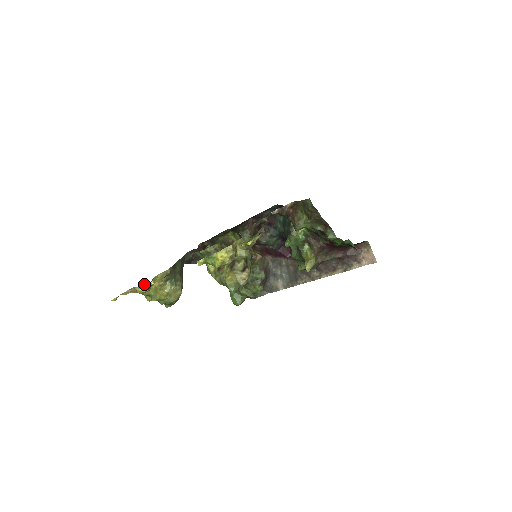
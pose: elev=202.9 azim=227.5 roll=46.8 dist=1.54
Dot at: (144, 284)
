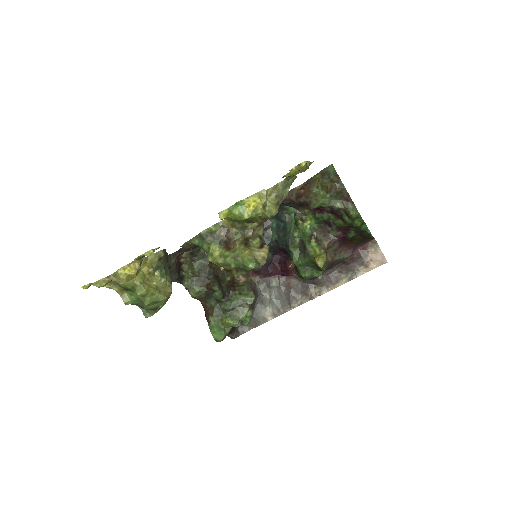
Dot at: (132, 263)
